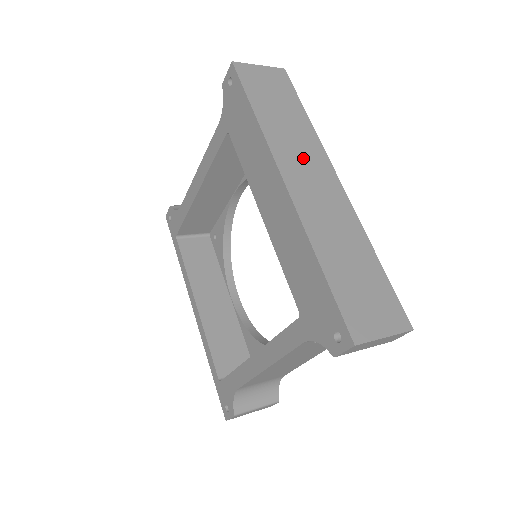
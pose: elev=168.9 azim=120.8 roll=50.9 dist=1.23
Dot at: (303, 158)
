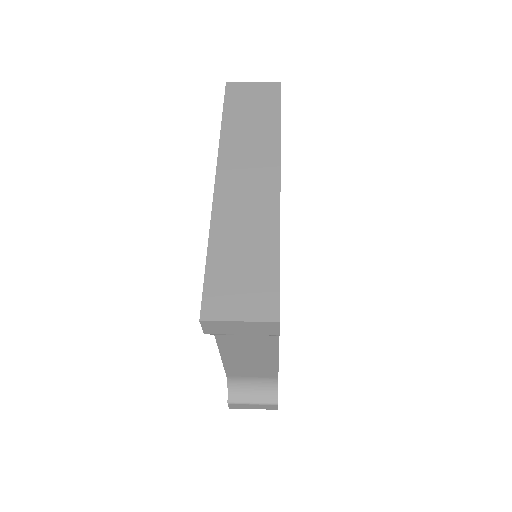
Dot at: (250, 159)
